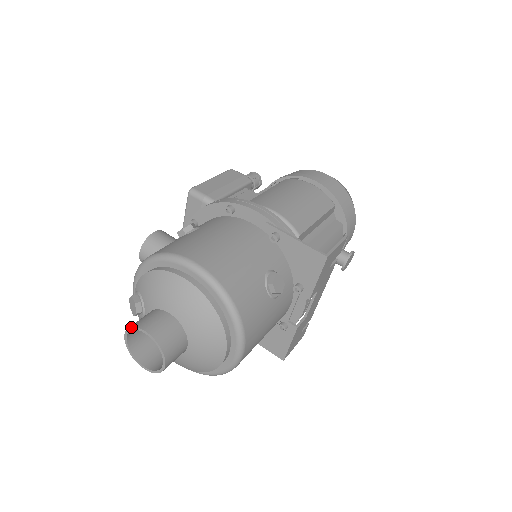
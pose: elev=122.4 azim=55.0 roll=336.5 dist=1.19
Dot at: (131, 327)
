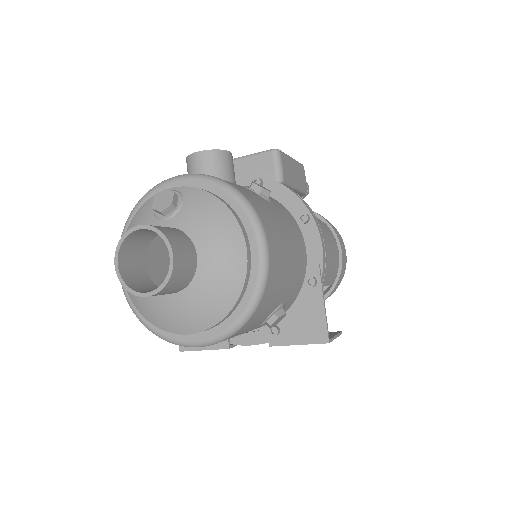
Dot at: (161, 231)
